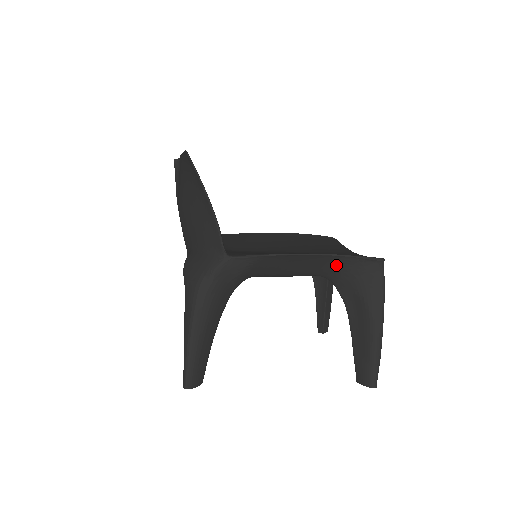
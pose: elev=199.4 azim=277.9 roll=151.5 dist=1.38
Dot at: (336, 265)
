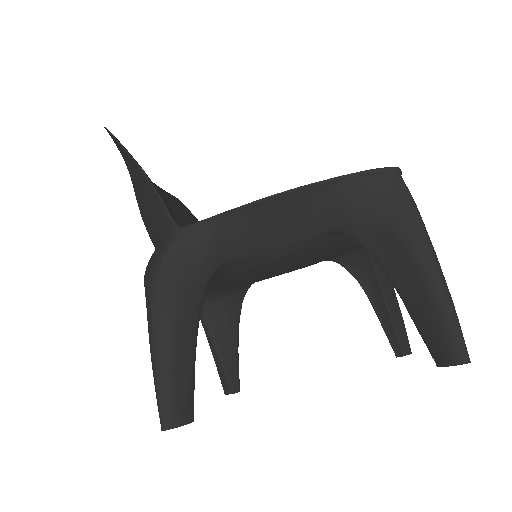
Dot at: (334, 200)
